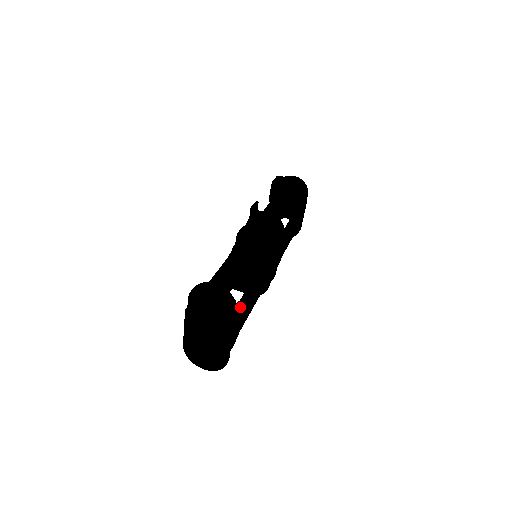
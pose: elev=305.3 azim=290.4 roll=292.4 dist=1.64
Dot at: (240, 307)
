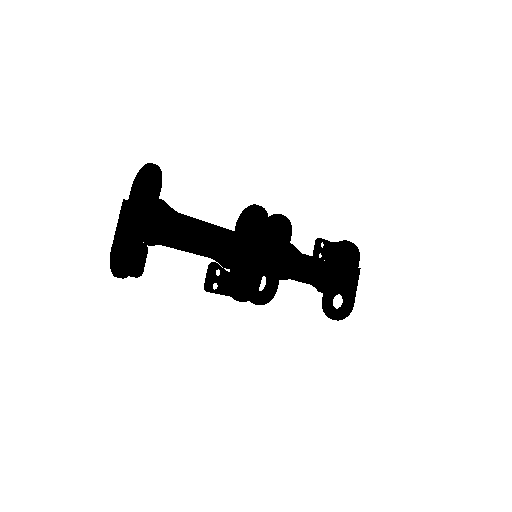
Dot at: (178, 213)
